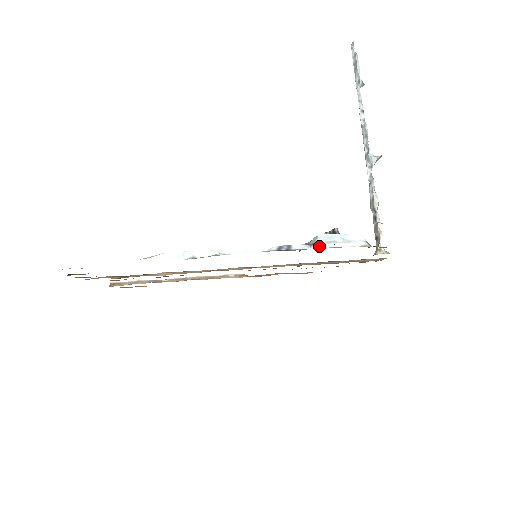
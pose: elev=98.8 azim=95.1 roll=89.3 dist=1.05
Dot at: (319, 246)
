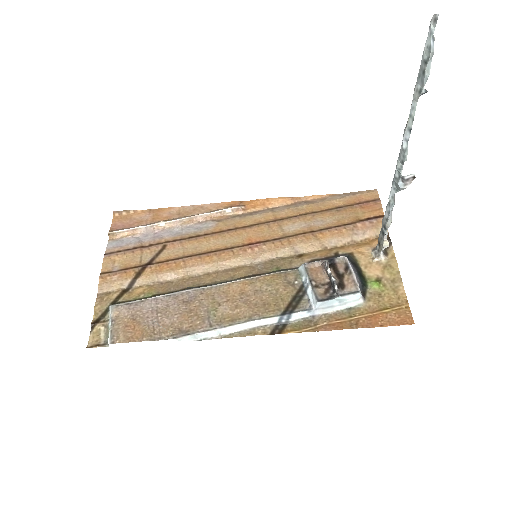
Dot at: (317, 312)
